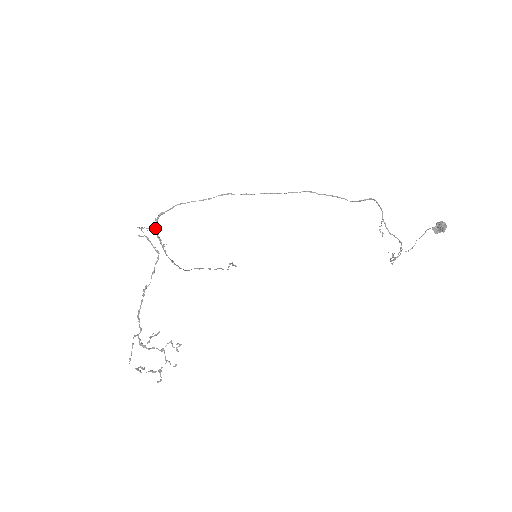
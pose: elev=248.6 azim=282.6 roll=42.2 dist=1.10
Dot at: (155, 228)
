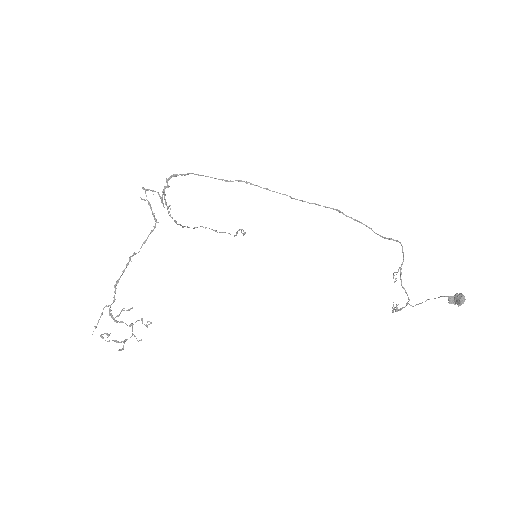
Dot at: (163, 189)
